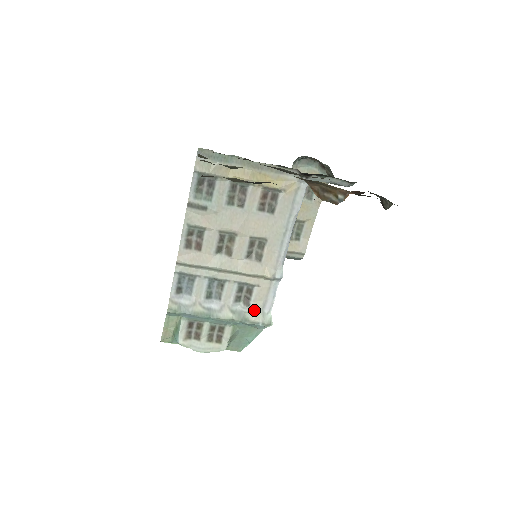
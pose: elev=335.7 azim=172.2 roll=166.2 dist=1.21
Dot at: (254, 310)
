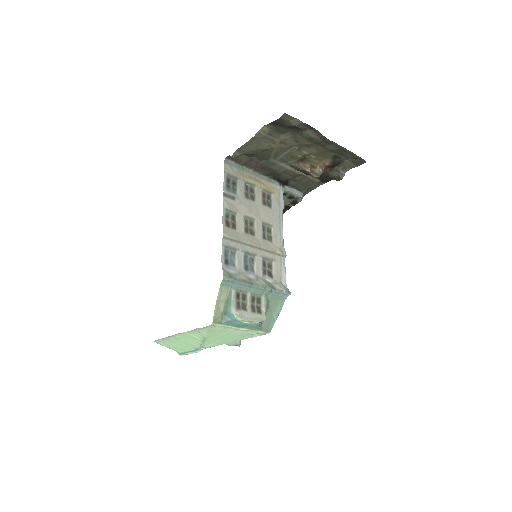
Dot at: (276, 281)
